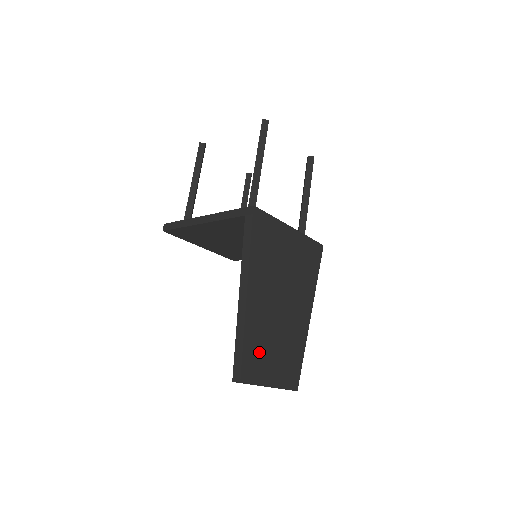
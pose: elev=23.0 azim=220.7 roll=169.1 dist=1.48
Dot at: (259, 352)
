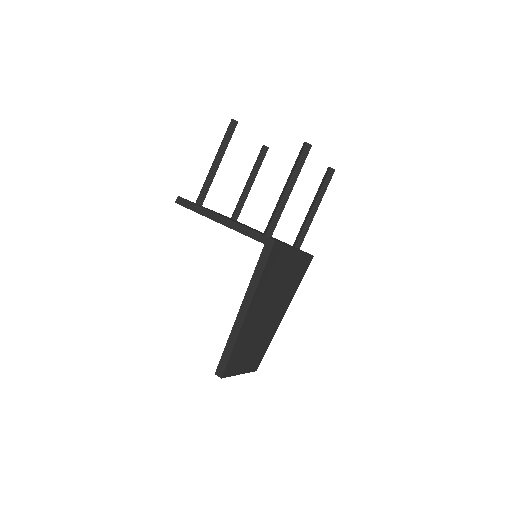
Dot at: (241, 353)
